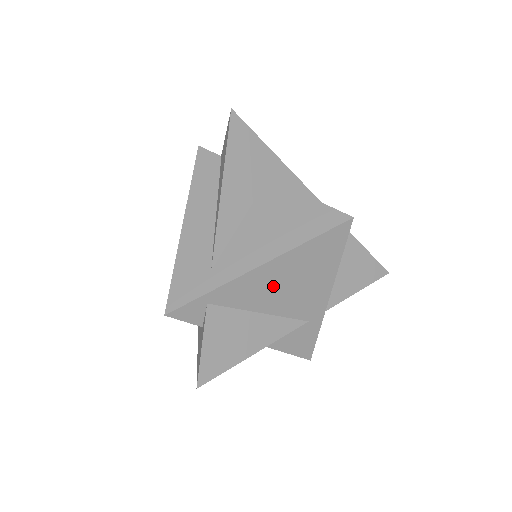
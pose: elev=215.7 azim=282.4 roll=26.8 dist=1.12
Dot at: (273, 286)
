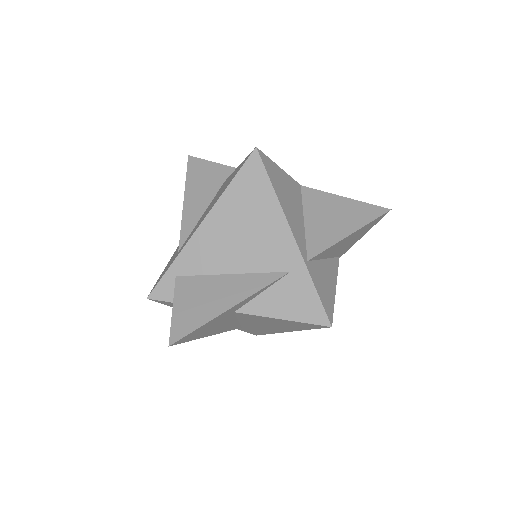
Dot at: (225, 240)
